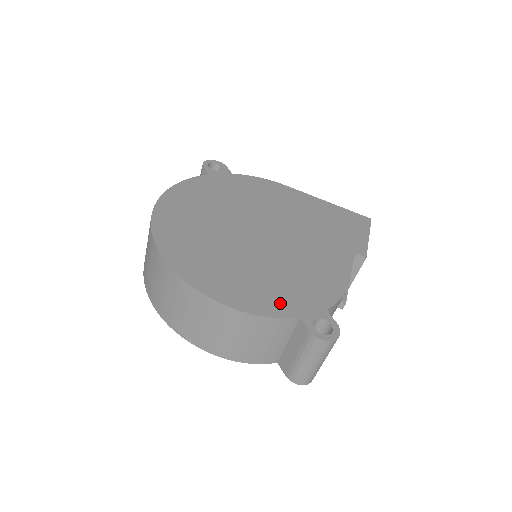
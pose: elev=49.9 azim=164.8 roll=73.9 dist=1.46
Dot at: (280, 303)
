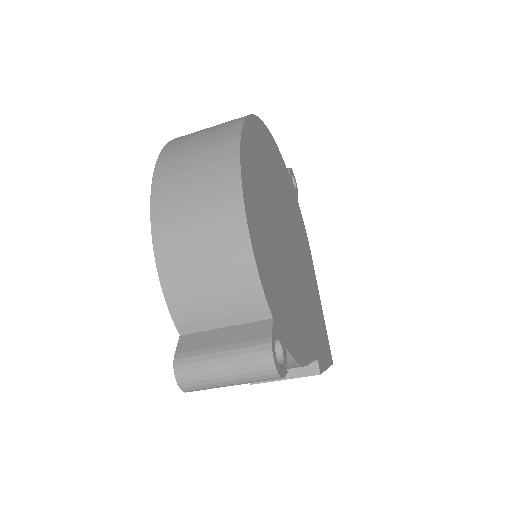
Dot at: (271, 288)
